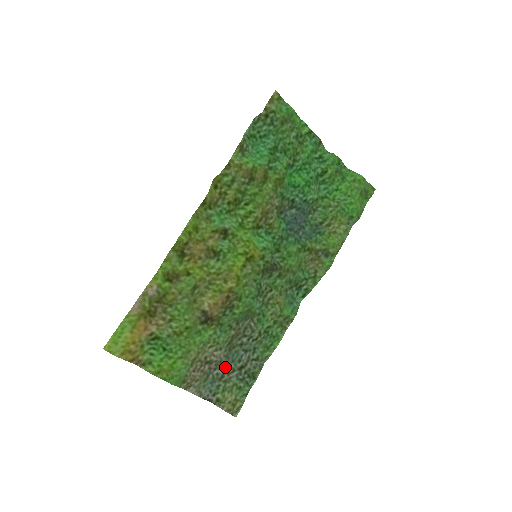
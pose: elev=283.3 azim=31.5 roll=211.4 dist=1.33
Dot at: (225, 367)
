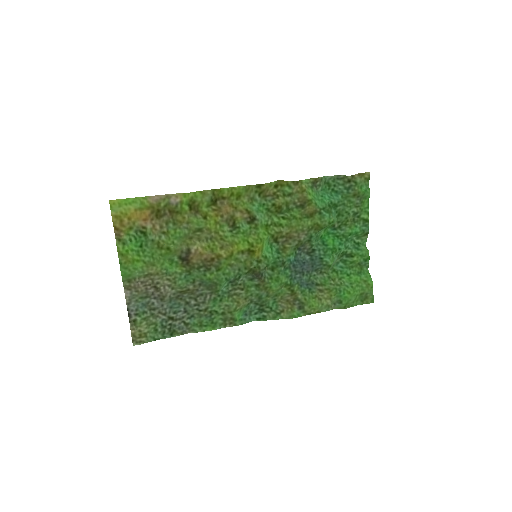
Dot at: (162, 305)
